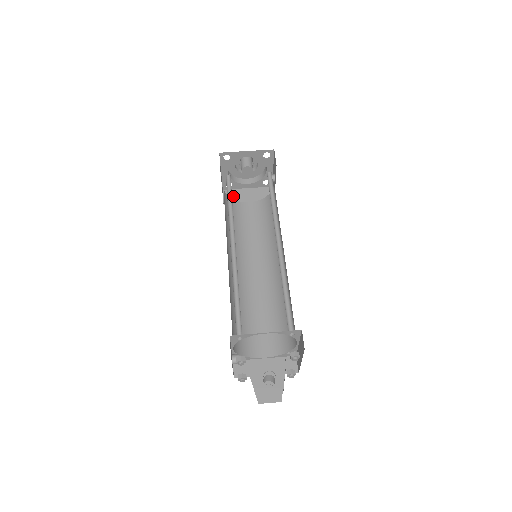
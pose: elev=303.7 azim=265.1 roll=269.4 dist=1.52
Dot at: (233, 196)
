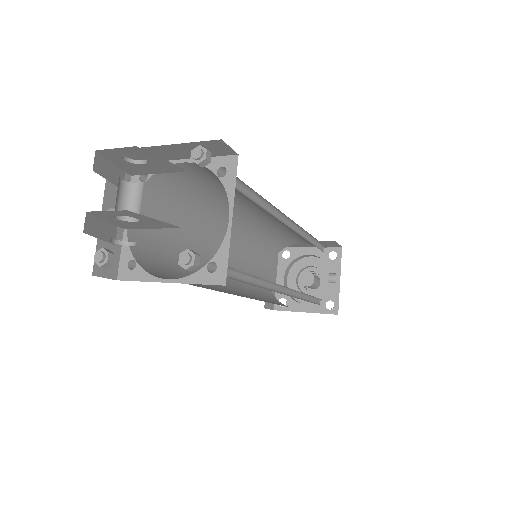
Dot at: occluded
